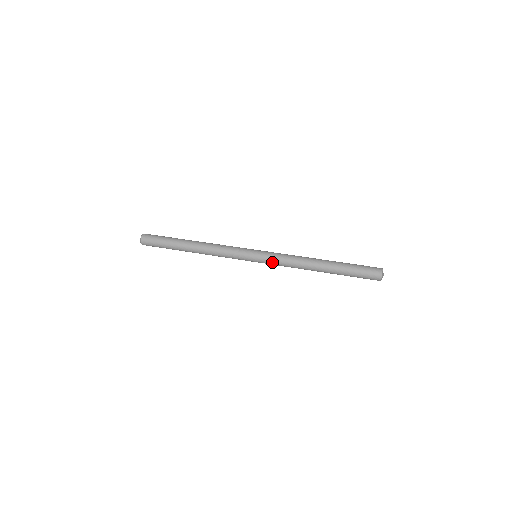
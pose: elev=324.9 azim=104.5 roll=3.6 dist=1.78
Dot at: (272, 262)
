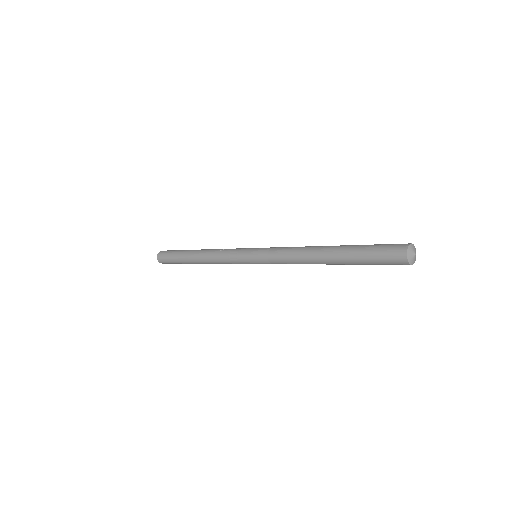
Dot at: (269, 259)
